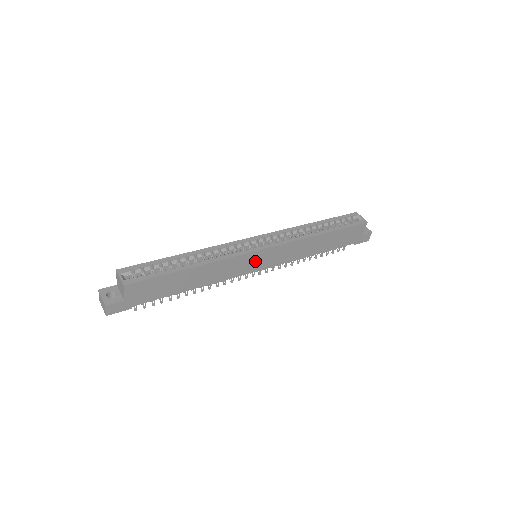
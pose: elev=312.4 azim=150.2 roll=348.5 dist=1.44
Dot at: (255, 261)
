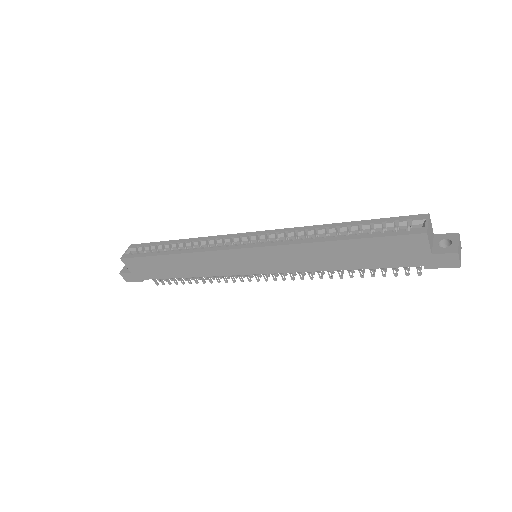
Dot at: (243, 261)
